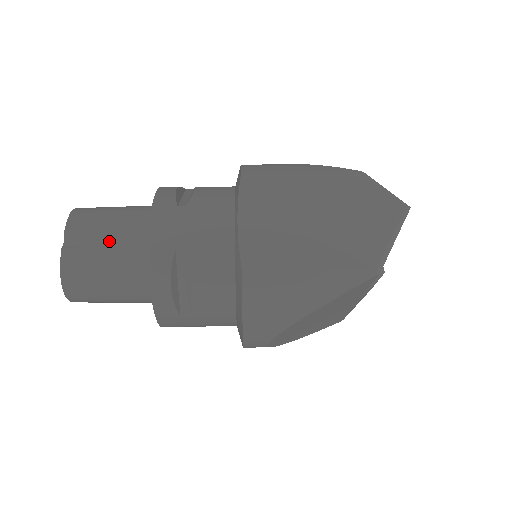
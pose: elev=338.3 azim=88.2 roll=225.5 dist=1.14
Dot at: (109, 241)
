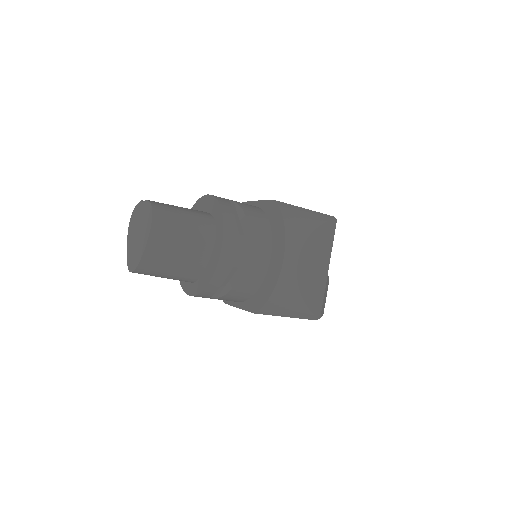
Dot at: occluded
